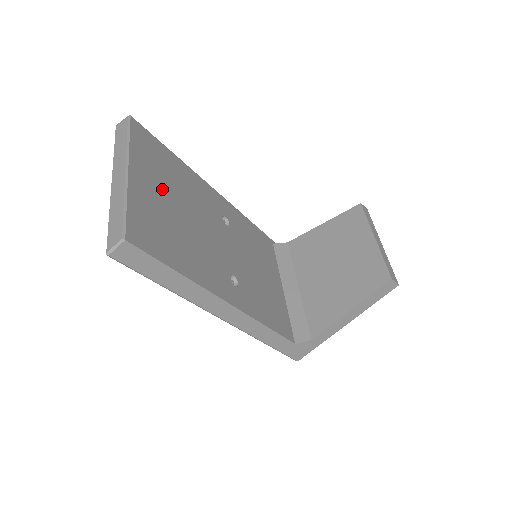
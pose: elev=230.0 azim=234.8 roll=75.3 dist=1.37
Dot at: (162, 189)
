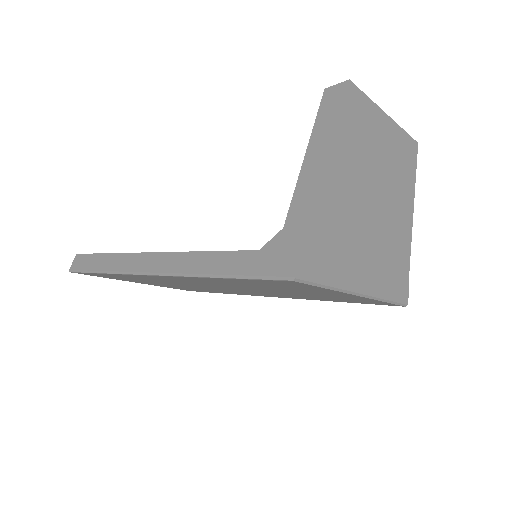
Dot at: occluded
